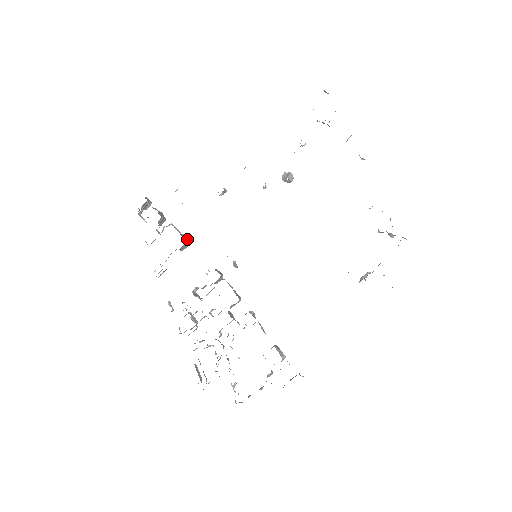
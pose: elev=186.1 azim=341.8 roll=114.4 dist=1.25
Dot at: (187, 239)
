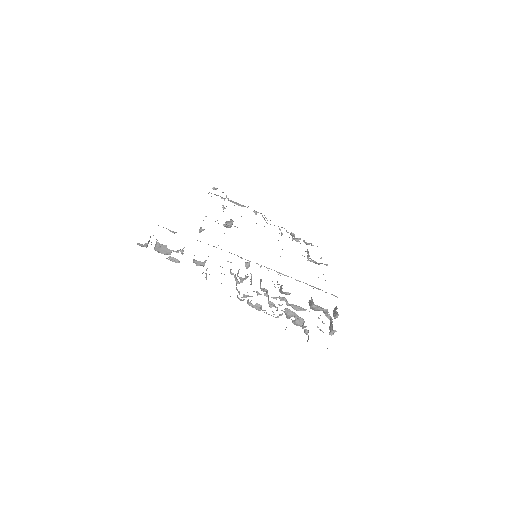
Dot at: occluded
